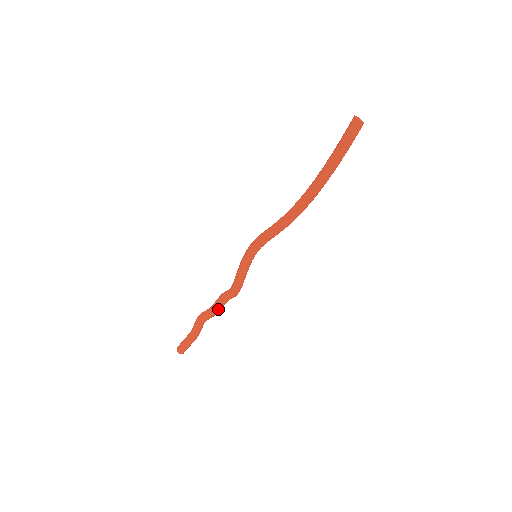
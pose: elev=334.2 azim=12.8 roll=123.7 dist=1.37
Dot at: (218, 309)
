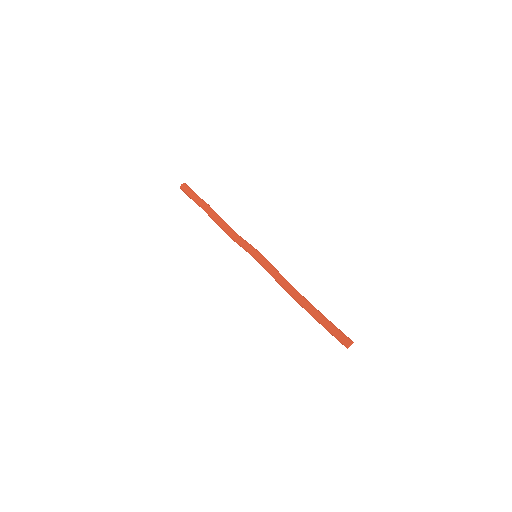
Dot at: (217, 224)
